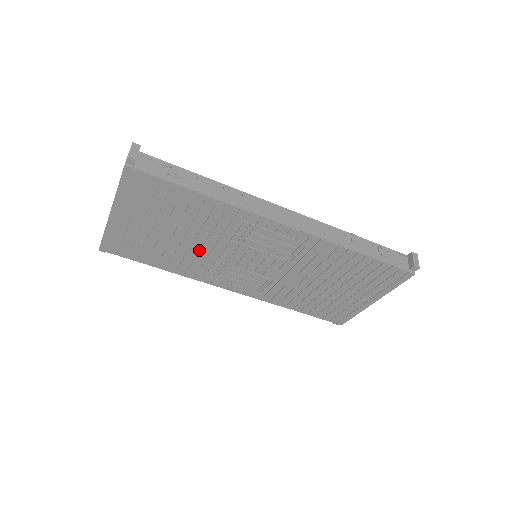
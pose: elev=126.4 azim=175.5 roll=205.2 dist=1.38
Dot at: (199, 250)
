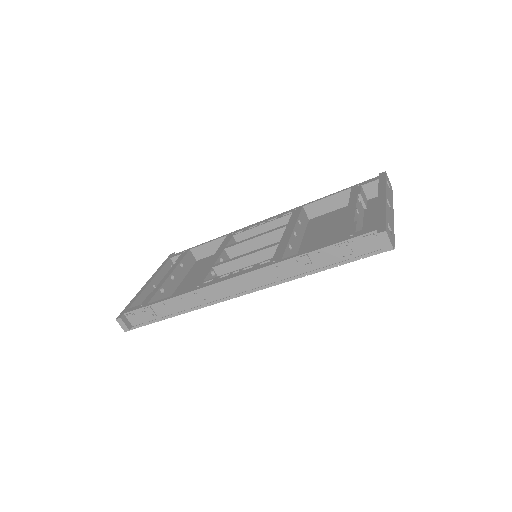
Dot at: occluded
